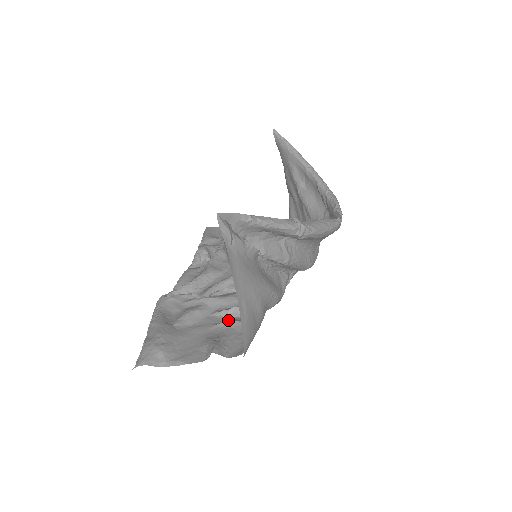
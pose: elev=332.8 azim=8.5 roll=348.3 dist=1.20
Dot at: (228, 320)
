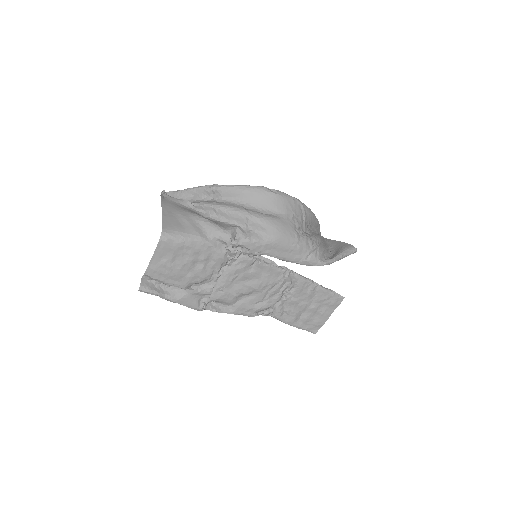
Dot at: (200, 262)
